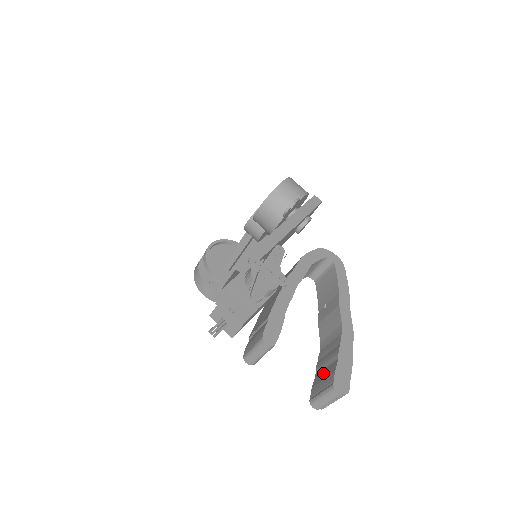
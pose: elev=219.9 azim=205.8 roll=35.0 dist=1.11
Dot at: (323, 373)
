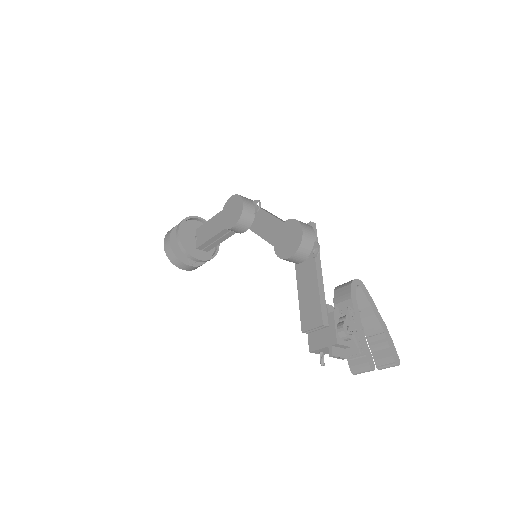
Dot at: (380, 354)
